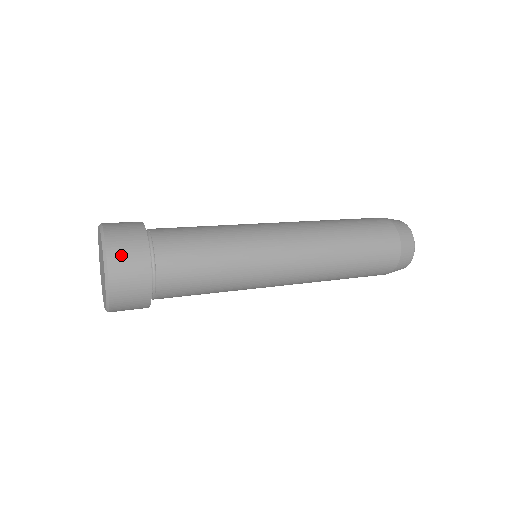
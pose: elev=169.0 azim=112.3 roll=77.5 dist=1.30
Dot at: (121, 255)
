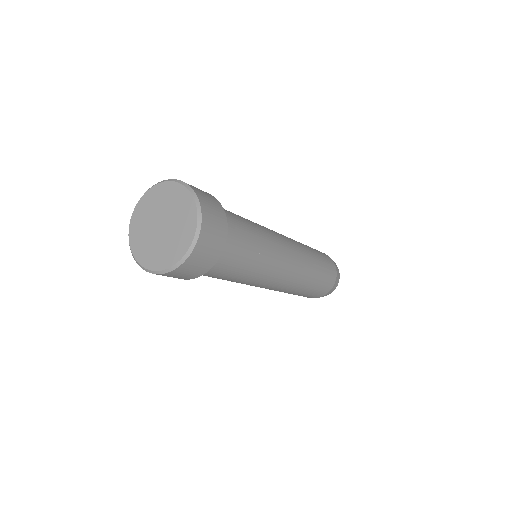
Dot at: (205, 199)
